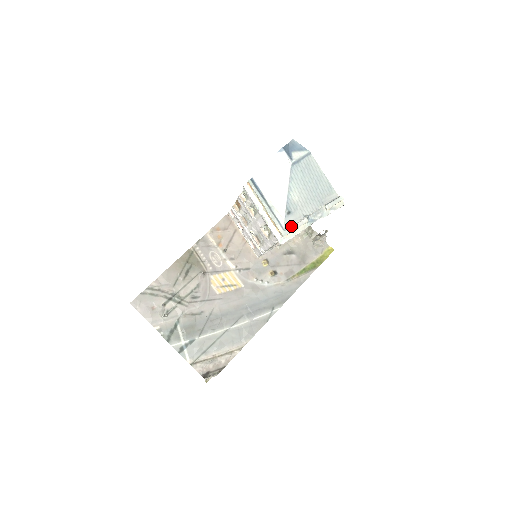
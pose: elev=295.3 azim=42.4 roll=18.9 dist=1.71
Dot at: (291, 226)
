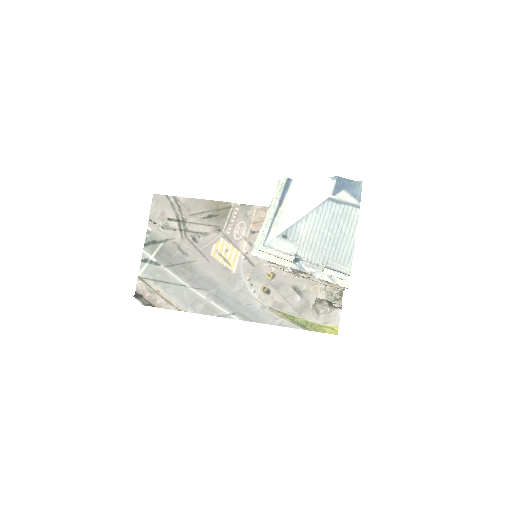
Dot at: (274, 248)
